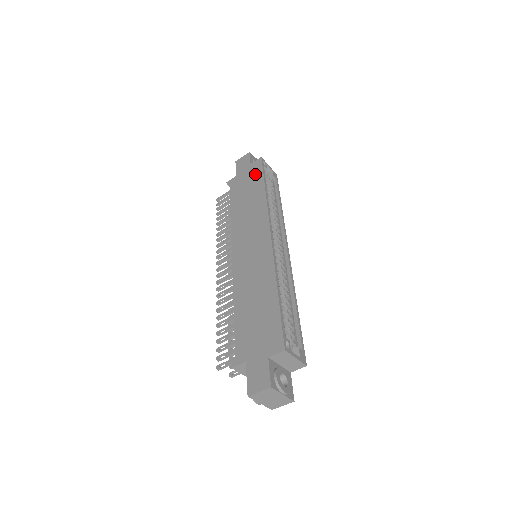
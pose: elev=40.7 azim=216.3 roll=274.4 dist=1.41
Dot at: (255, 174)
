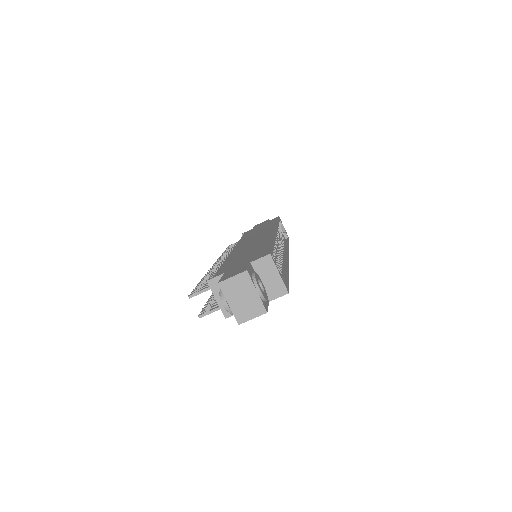
Dot at: (271, 221)
